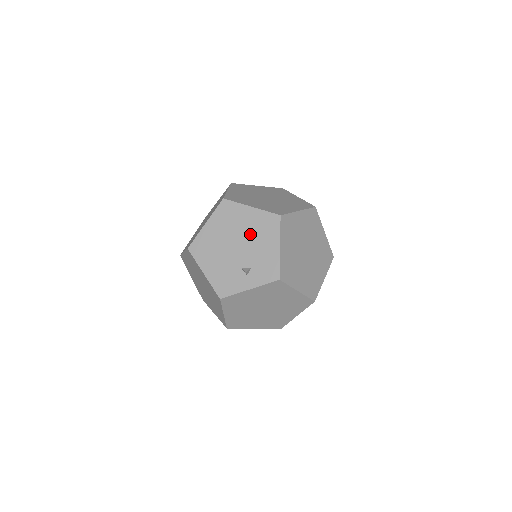
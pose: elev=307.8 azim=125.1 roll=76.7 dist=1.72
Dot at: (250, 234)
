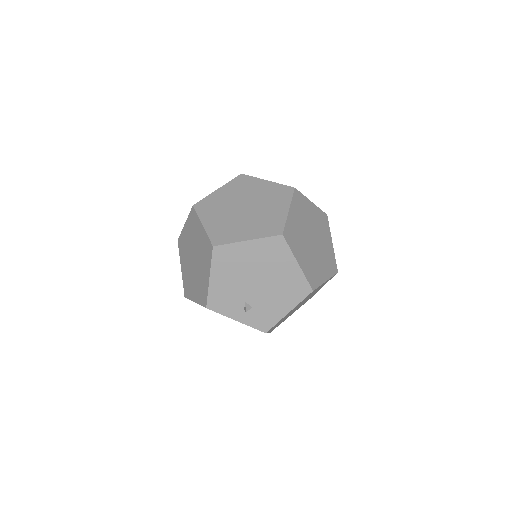
Dot at: (276, 283)
